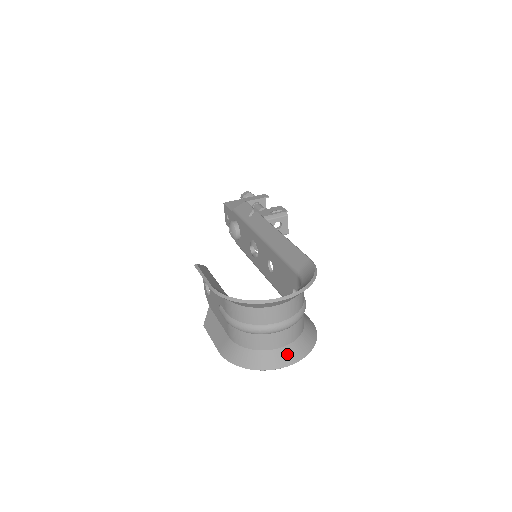
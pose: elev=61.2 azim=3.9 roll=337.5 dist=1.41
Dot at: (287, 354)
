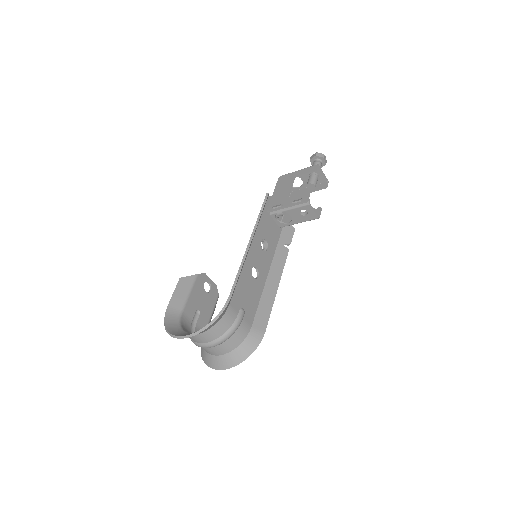
Dot at: (221, 361)
